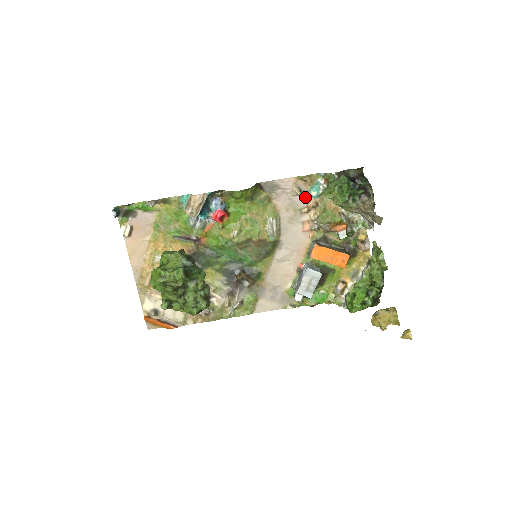
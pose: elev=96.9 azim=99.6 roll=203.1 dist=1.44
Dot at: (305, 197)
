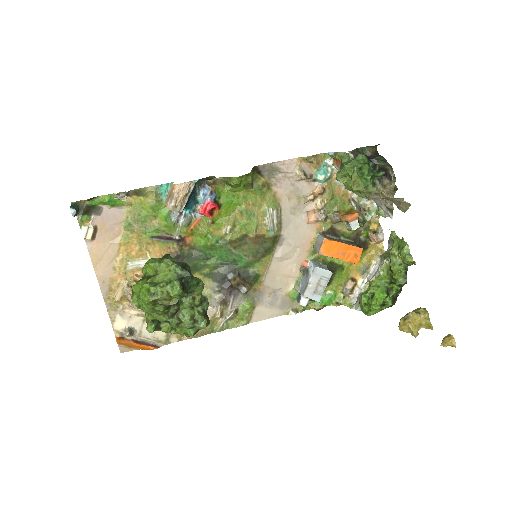
Dot at: (310, 182)
